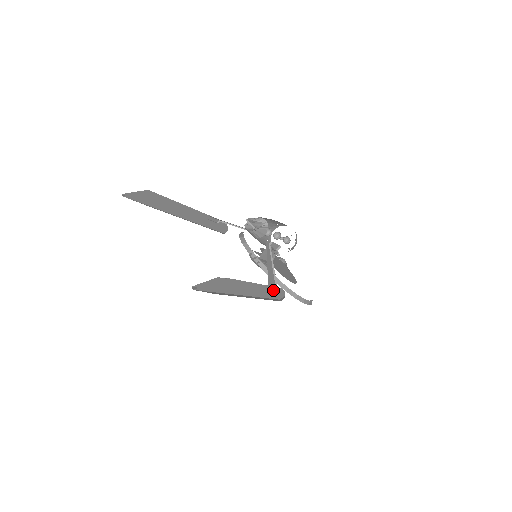
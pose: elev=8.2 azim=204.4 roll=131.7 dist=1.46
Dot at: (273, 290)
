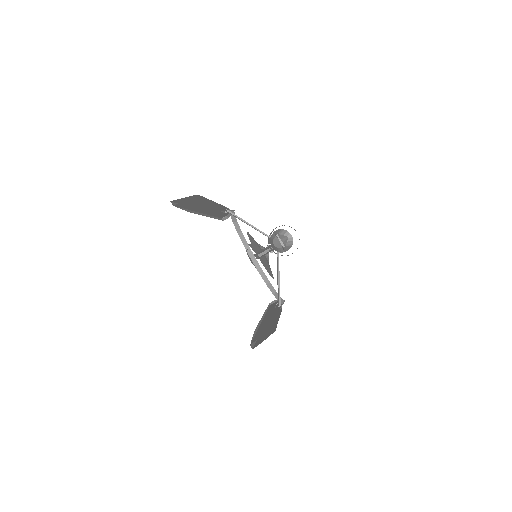
Dot at: (279, 308)
